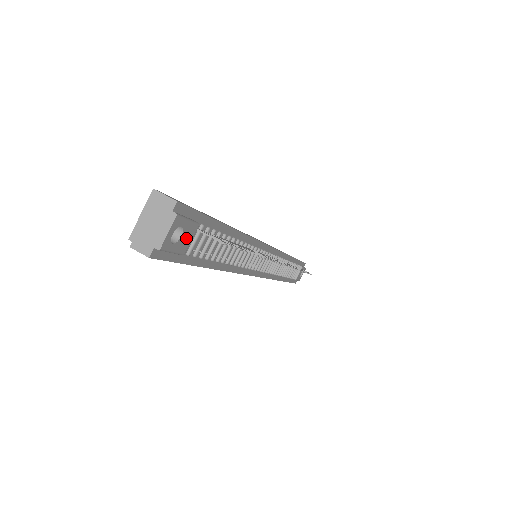
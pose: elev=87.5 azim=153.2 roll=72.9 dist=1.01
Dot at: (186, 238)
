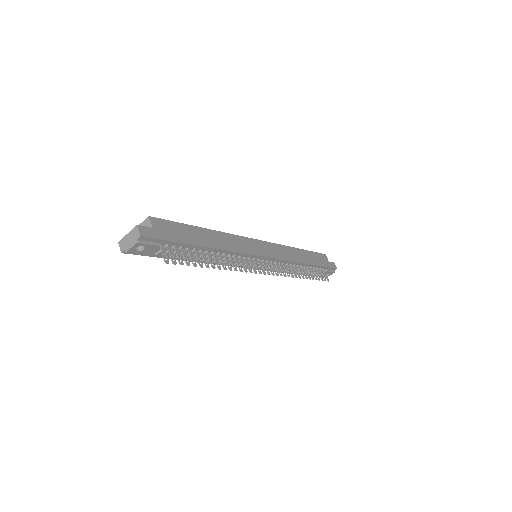
Dot at: (149, 250)
